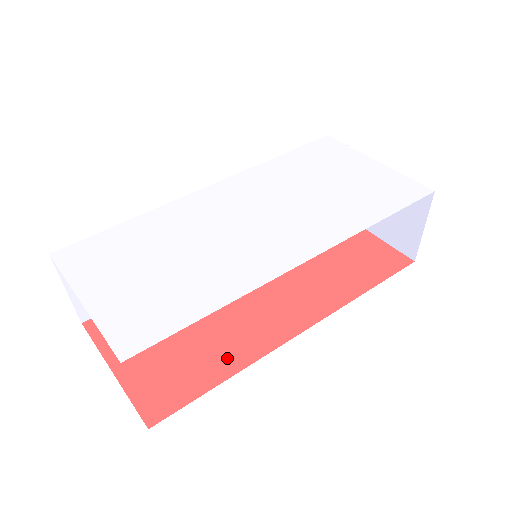
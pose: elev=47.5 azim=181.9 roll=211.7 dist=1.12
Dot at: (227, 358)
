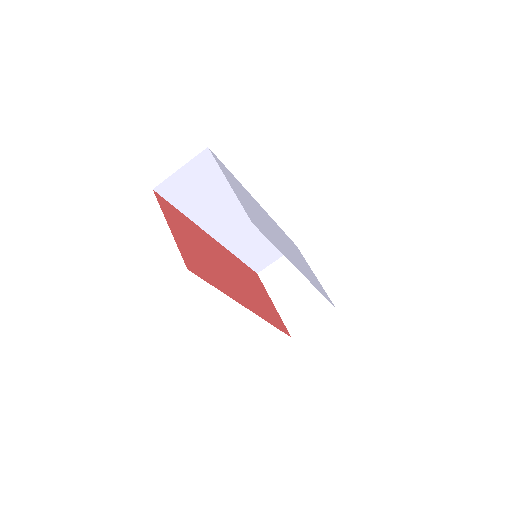
Dot at: (220, 283)
